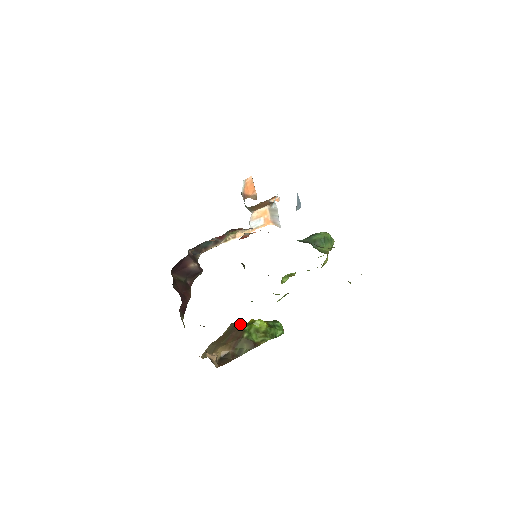
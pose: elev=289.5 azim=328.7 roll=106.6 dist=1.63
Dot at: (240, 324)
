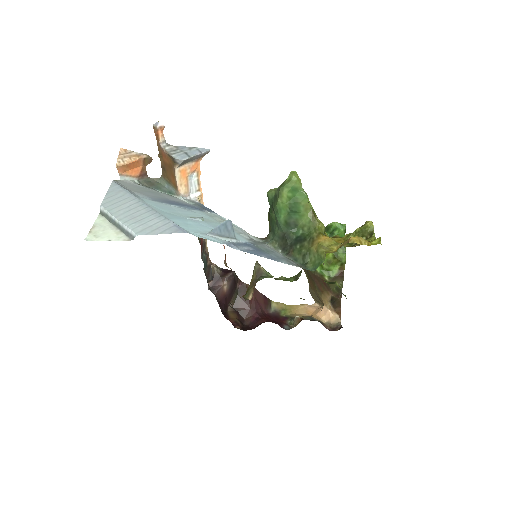
Dot at: occluded
